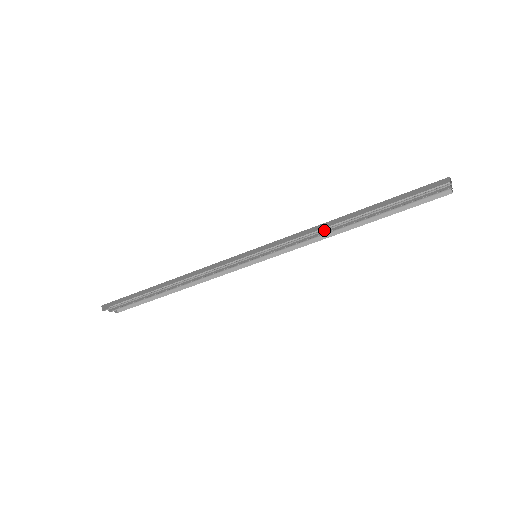
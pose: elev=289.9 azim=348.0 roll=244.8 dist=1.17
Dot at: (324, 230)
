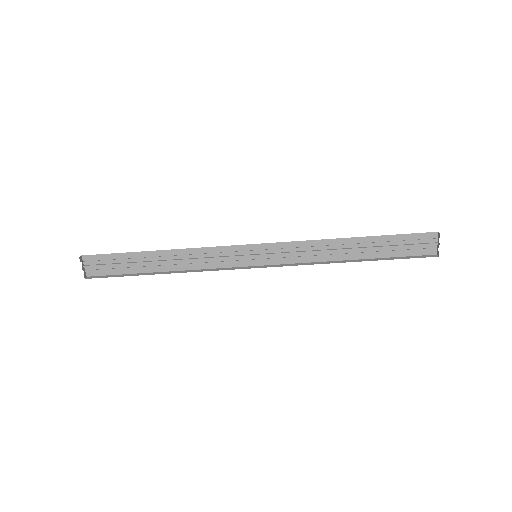
Dot at: (327, 245)
